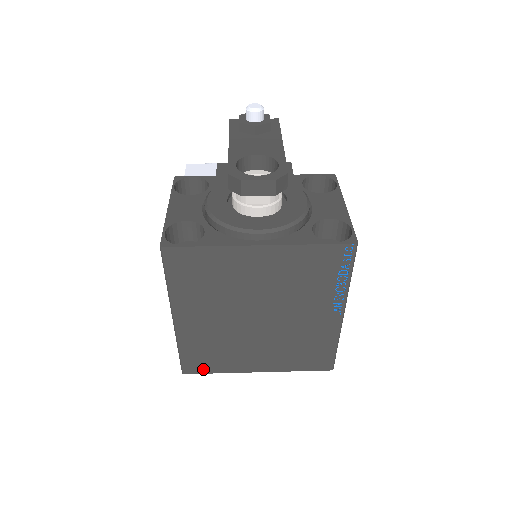
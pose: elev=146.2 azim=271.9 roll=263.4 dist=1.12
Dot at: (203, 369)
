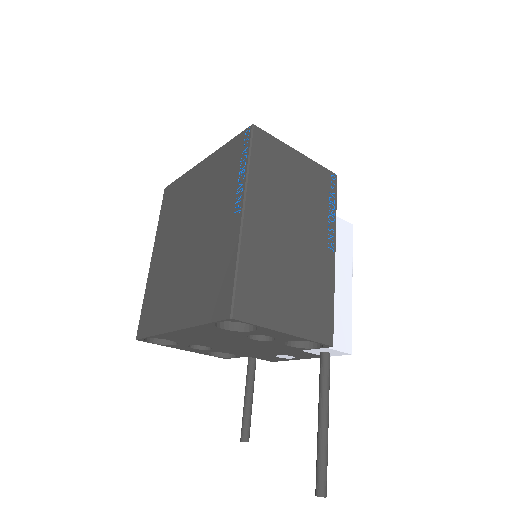
Dot at: (147, 330)
